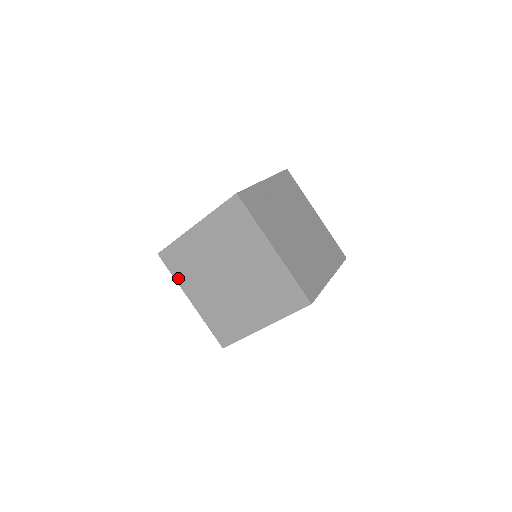
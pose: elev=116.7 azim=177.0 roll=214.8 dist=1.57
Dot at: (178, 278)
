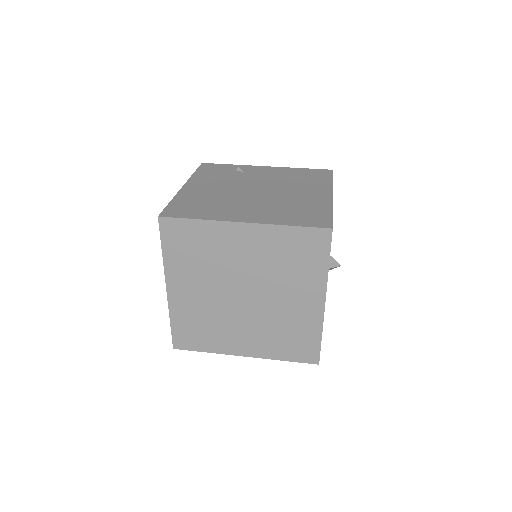
Dot at: occluded
